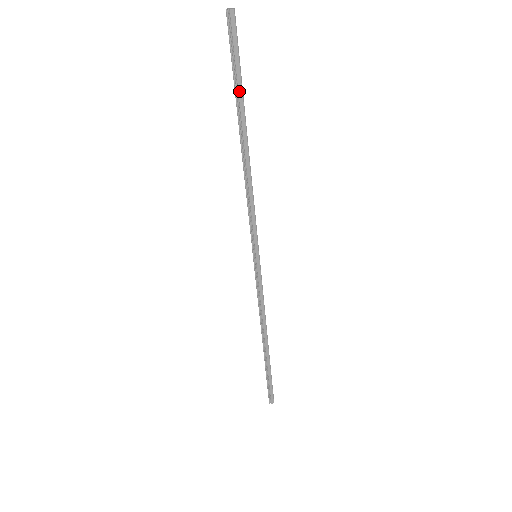
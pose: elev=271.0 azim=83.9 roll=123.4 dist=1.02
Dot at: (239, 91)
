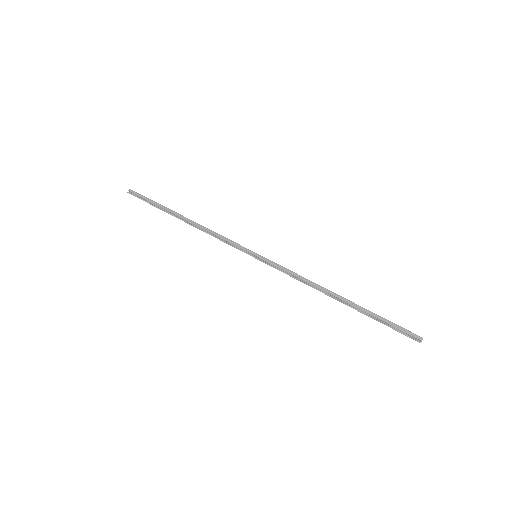
Dot at: (159, 206)
